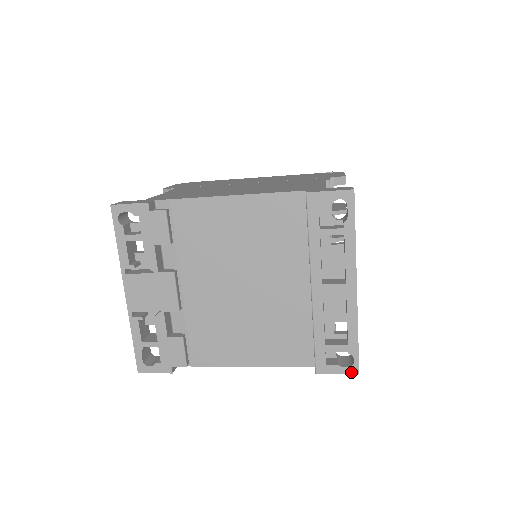
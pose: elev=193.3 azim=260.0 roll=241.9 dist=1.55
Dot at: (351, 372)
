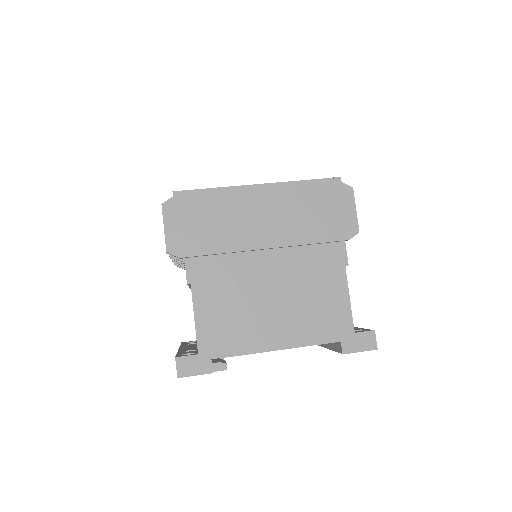
Dot at: occluded
